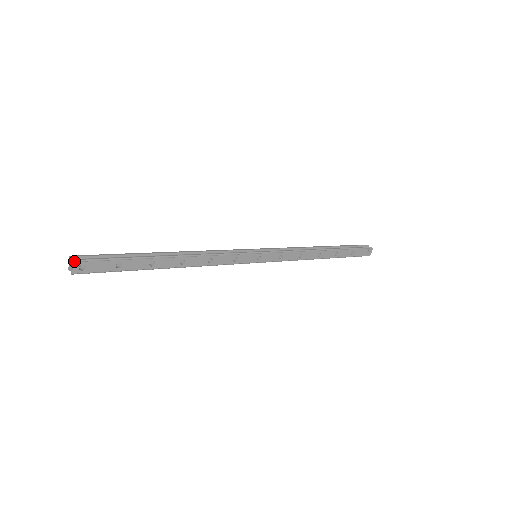
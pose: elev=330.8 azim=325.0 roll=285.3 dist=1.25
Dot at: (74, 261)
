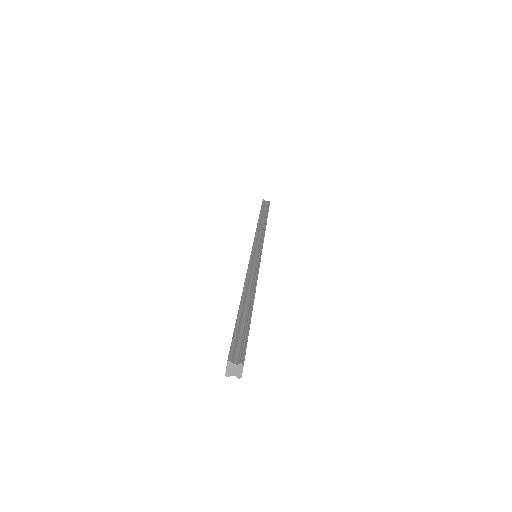
Dot at: (242, 363)
